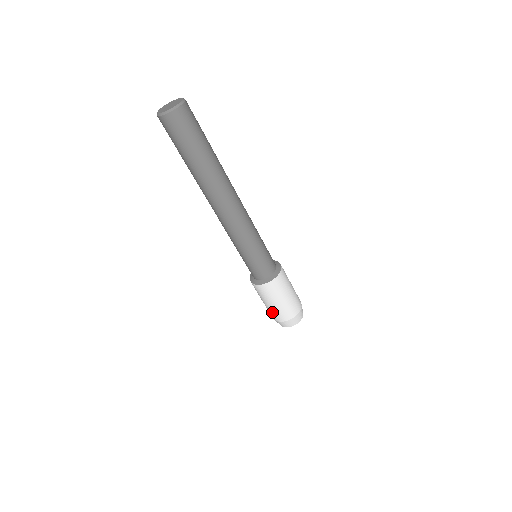
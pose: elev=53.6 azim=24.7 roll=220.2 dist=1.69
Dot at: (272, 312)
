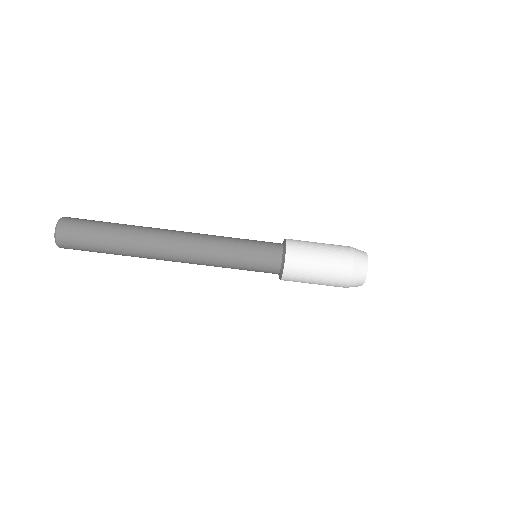
Dot at: (331, 284)
